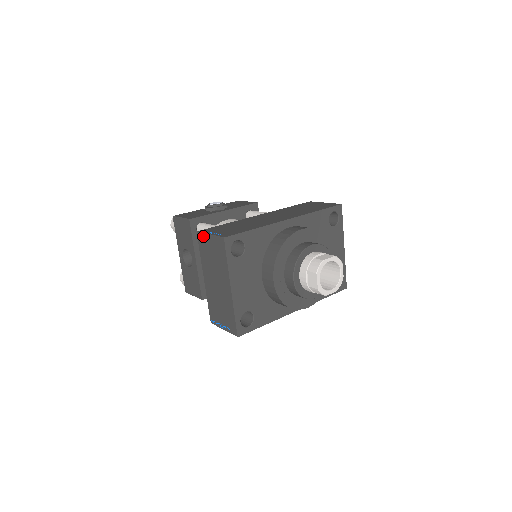
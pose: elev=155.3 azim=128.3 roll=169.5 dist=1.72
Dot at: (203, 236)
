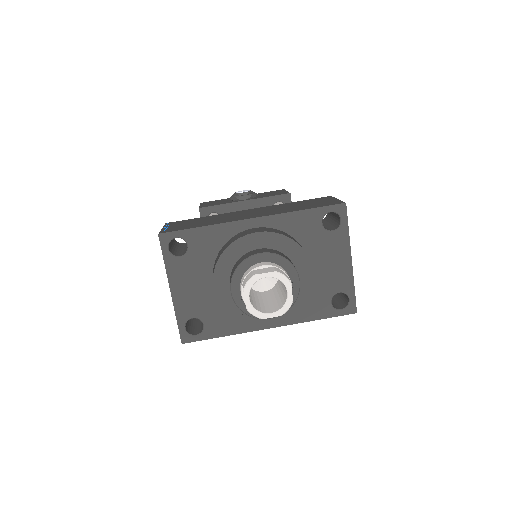
Dot at: occluded
